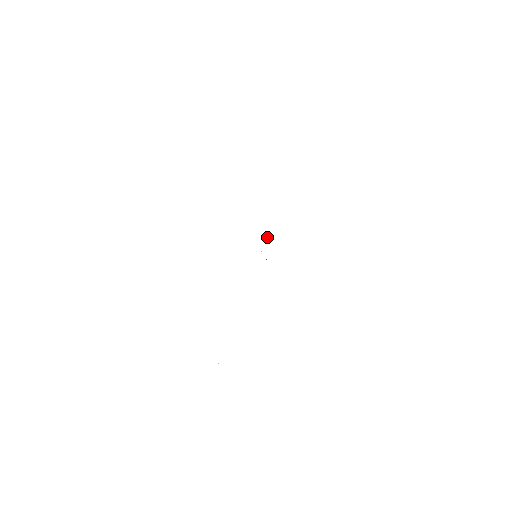
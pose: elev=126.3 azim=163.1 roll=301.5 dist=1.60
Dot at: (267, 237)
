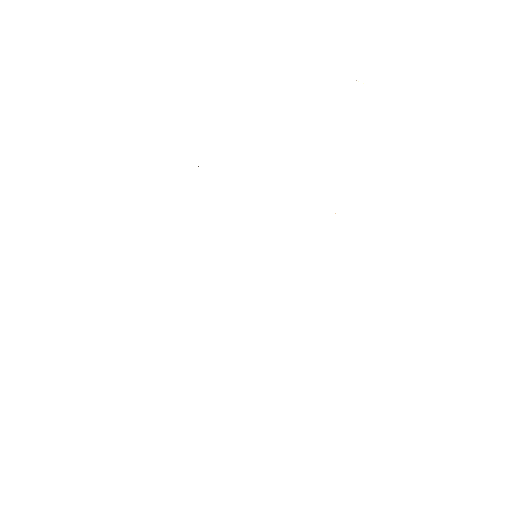
Dot at: occluded
